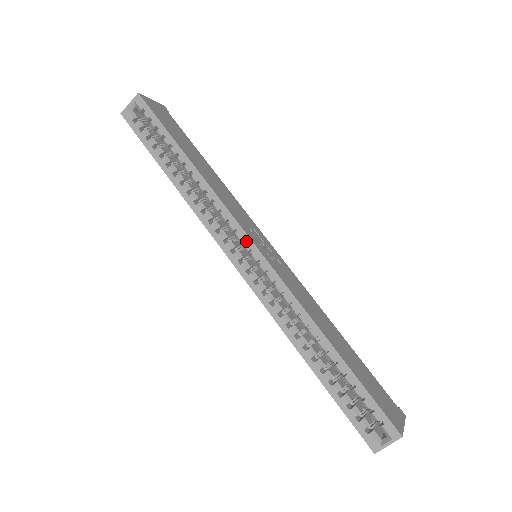
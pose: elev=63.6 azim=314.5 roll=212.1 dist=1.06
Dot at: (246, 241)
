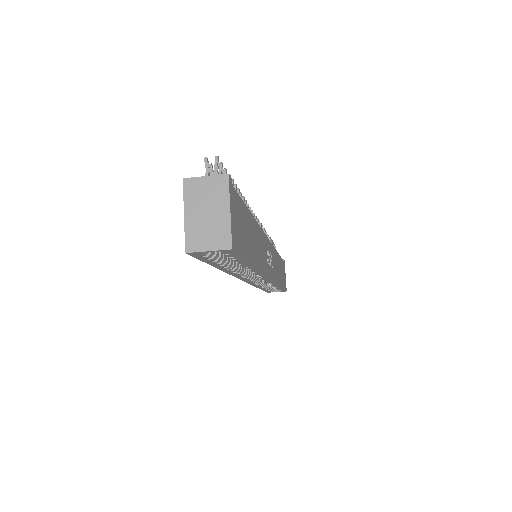
Dot at: (265, 279)
